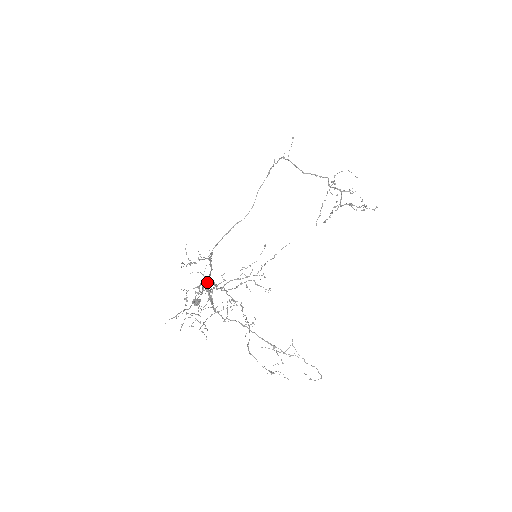
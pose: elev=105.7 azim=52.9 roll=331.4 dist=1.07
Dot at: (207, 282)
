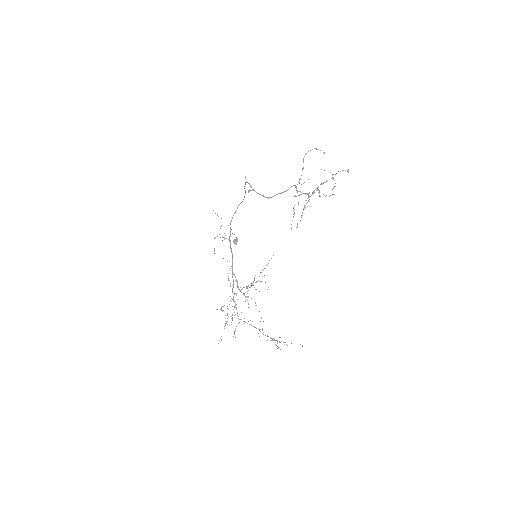
Dot at: (232, 276)
